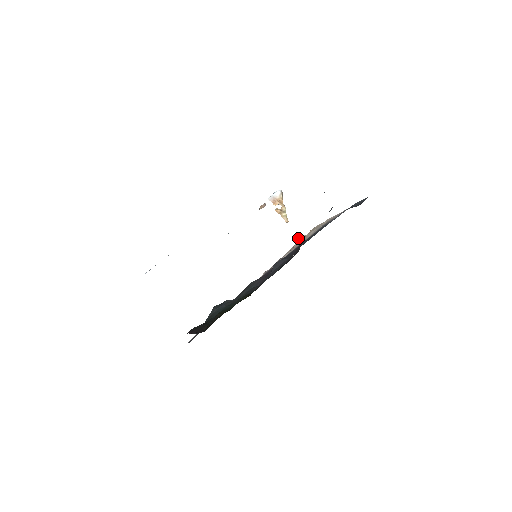
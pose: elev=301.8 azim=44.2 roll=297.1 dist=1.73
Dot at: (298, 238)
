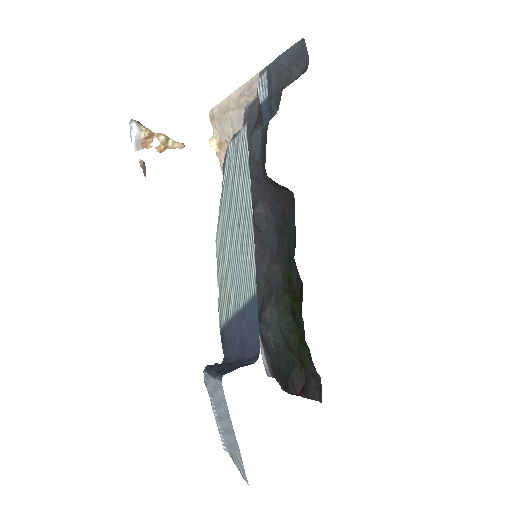
Dot at: (212, 147)
